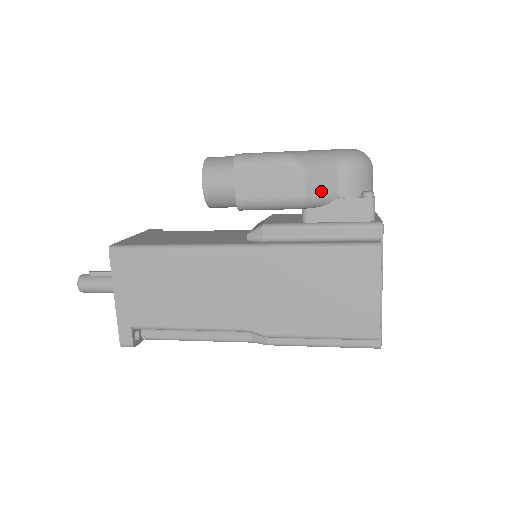
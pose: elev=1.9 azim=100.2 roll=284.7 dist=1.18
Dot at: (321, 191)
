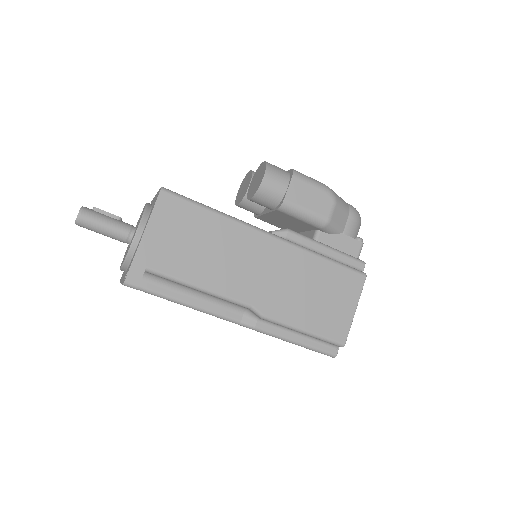
Dot at: (338, 222)
